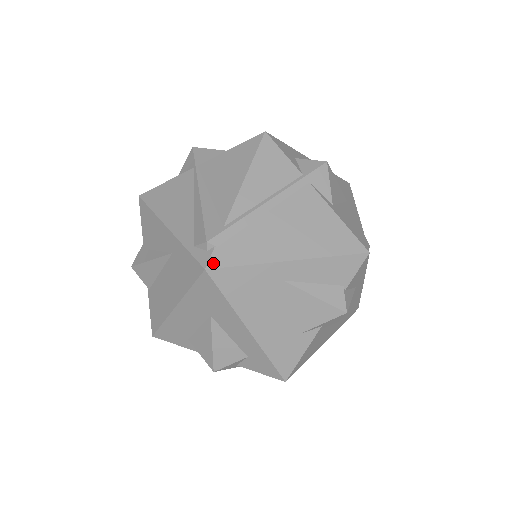
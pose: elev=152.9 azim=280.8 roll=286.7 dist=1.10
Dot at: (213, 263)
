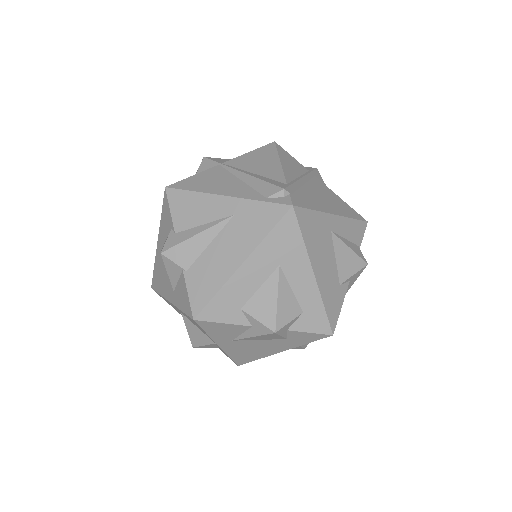
Dot at: (295, 203)
